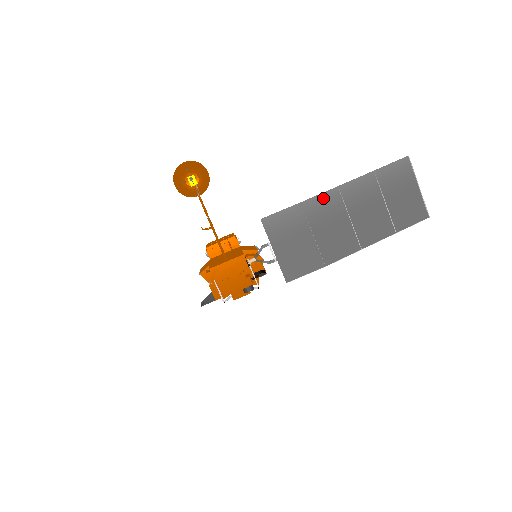
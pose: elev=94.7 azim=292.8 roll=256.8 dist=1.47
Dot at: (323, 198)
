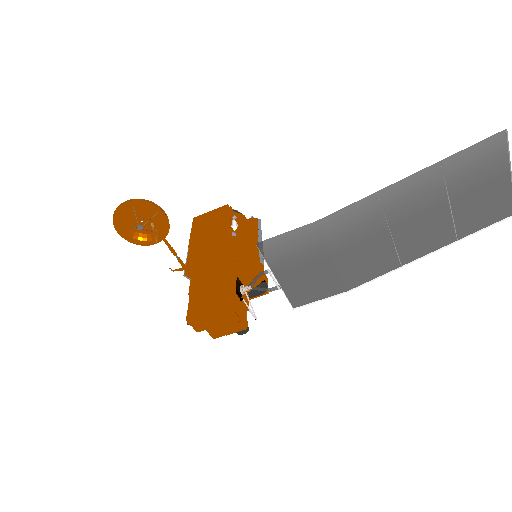
Dot at: (351, 211)
